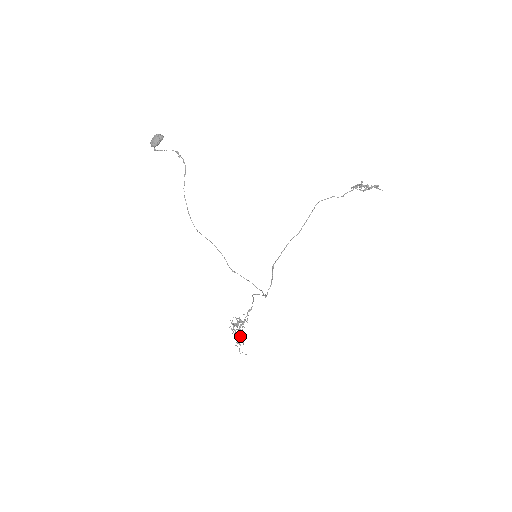
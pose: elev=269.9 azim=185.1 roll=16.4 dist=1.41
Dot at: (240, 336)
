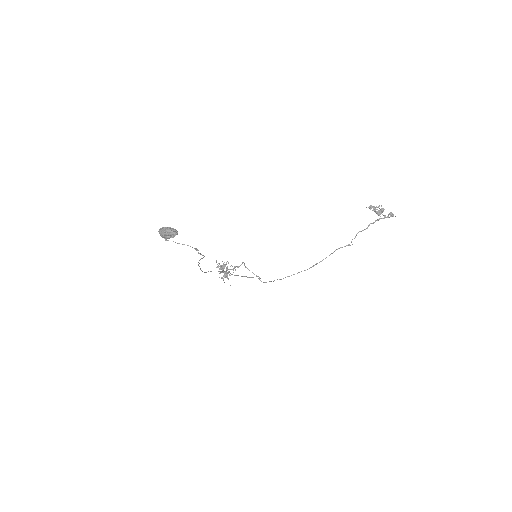
Dot at: occluded
